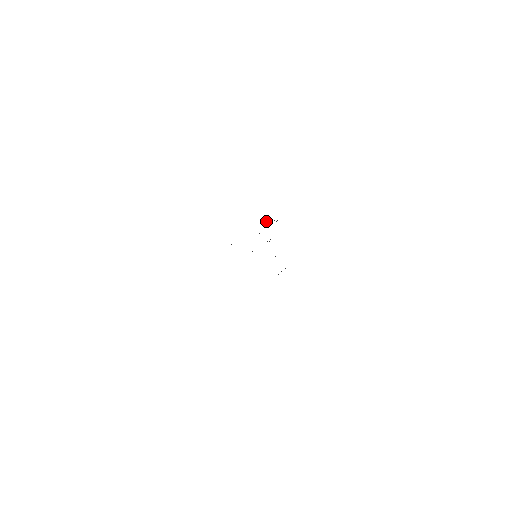
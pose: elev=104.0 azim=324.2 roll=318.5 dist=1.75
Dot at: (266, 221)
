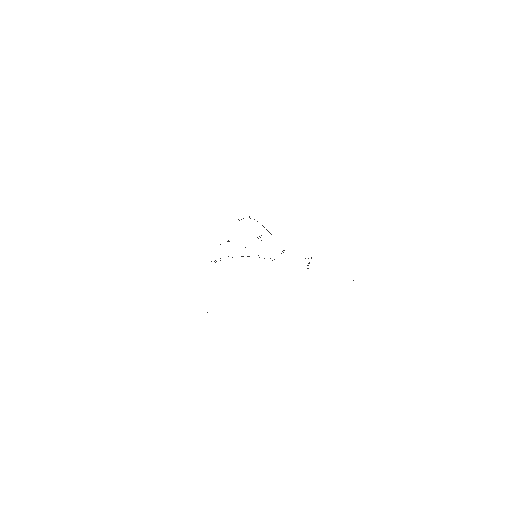
Dot at: occluded
